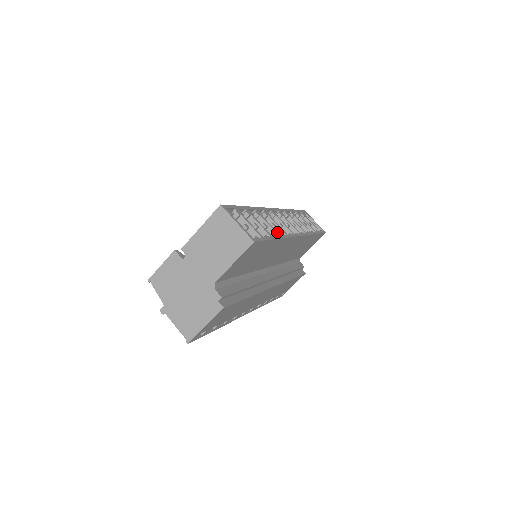
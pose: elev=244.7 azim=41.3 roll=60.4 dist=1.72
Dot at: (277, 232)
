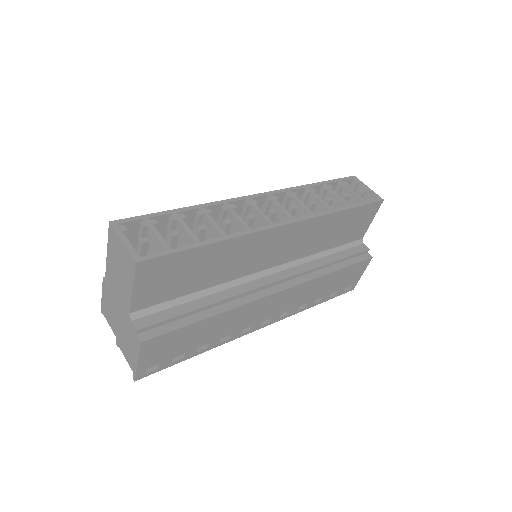
Dot at: (224, 232)
